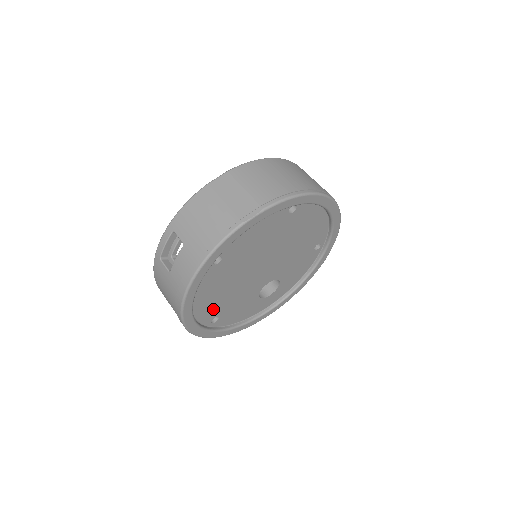
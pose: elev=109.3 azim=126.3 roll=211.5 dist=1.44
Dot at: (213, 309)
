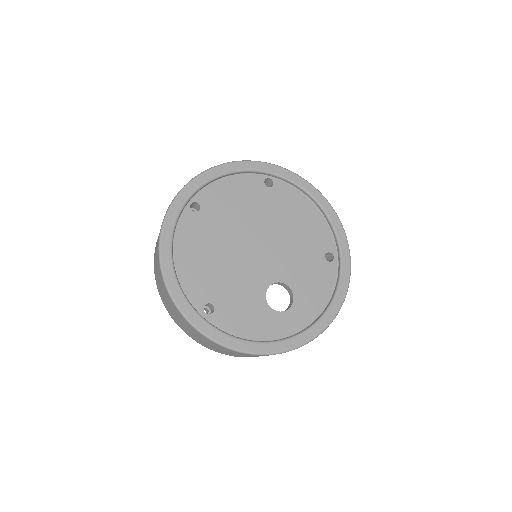
Dot at: (203, 285)
